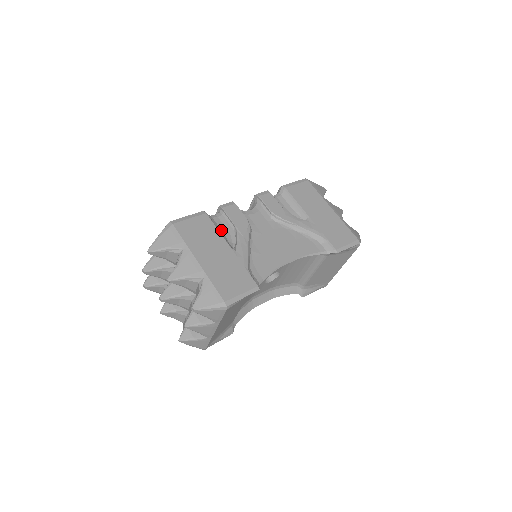
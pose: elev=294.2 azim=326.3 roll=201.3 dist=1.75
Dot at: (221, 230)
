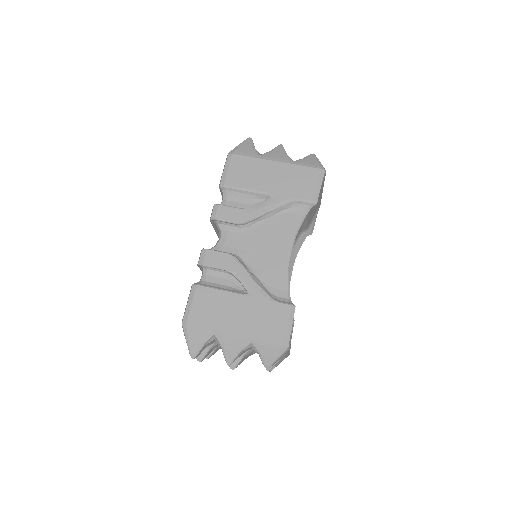
Dot at: (220, 285)
